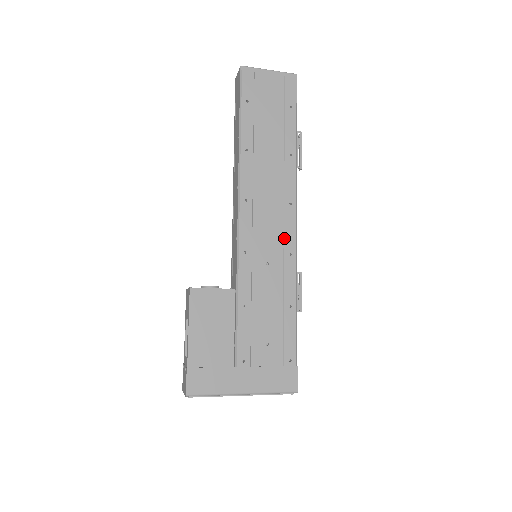
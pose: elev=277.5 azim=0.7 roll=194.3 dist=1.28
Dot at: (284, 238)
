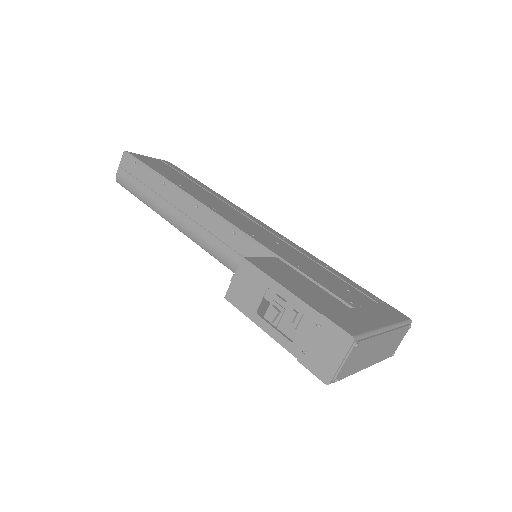
Dot at: (267, 230)
